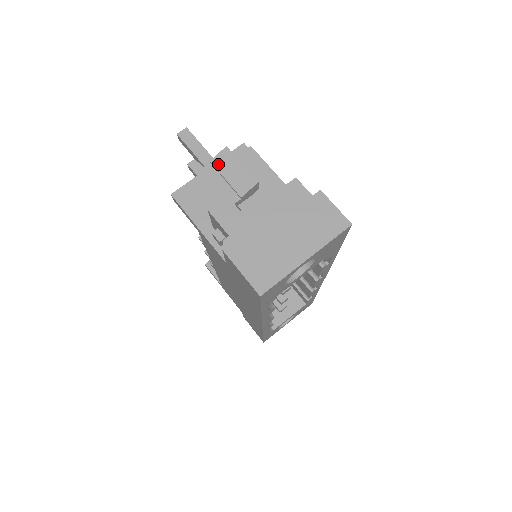
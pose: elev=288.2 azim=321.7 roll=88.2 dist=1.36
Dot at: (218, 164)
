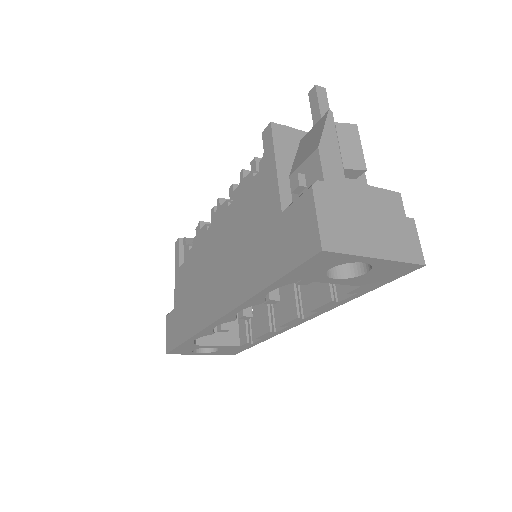
Dot at: (341, 130)
